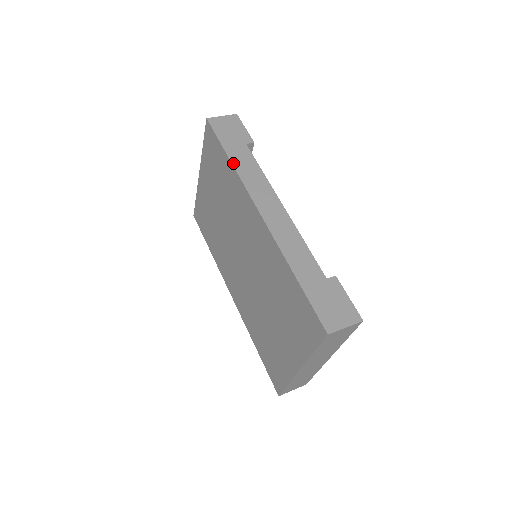
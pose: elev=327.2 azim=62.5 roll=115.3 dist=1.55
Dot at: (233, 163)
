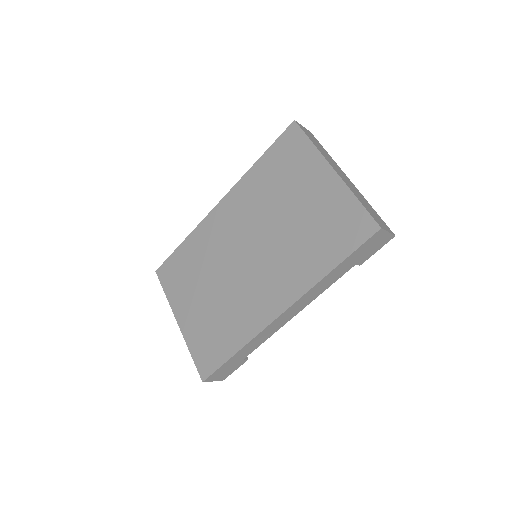
Dot at: (187, 237)
